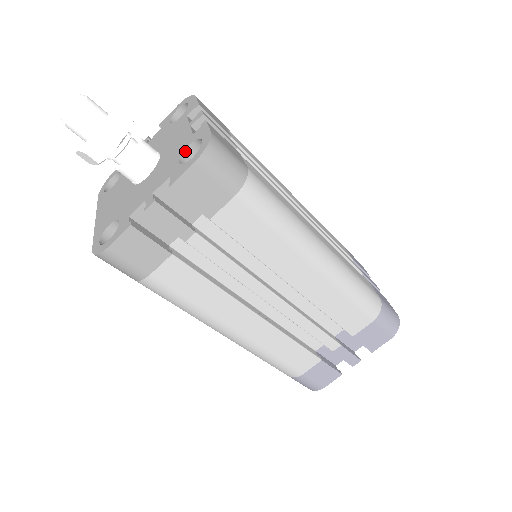
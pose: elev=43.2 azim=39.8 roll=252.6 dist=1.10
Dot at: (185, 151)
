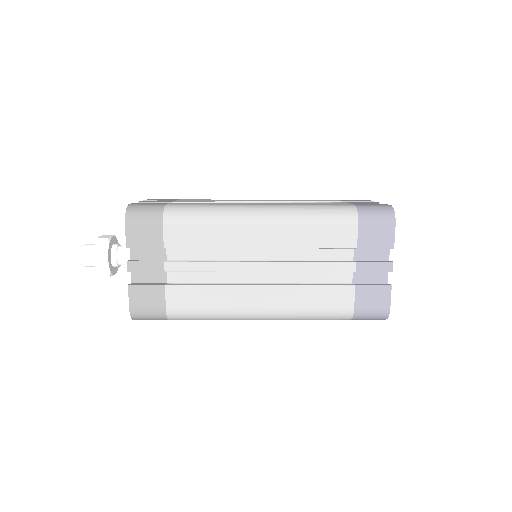
Dot at: occluded
